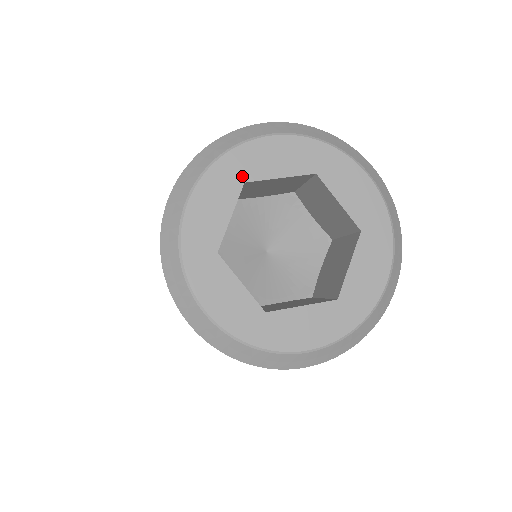
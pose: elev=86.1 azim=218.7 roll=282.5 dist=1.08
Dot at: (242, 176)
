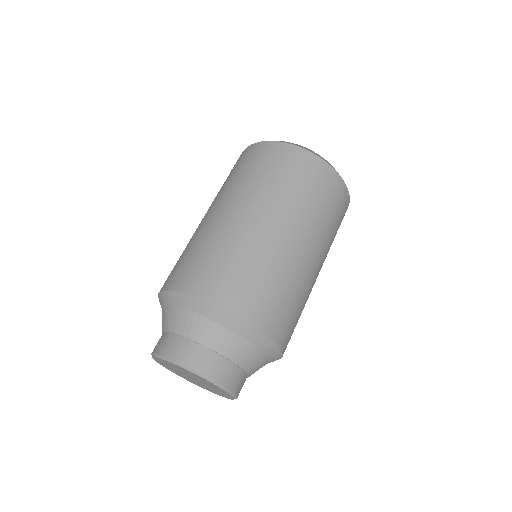
Dot at: occluded
